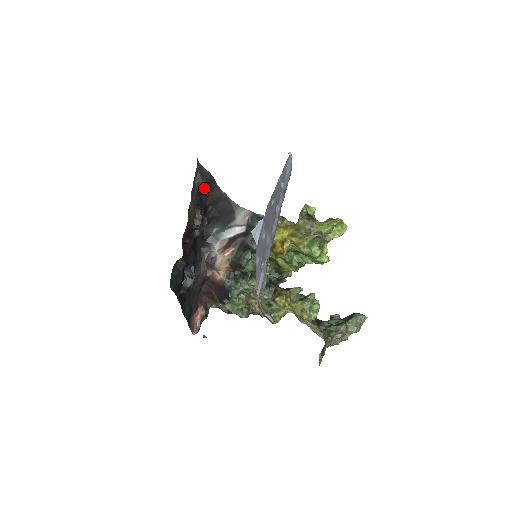
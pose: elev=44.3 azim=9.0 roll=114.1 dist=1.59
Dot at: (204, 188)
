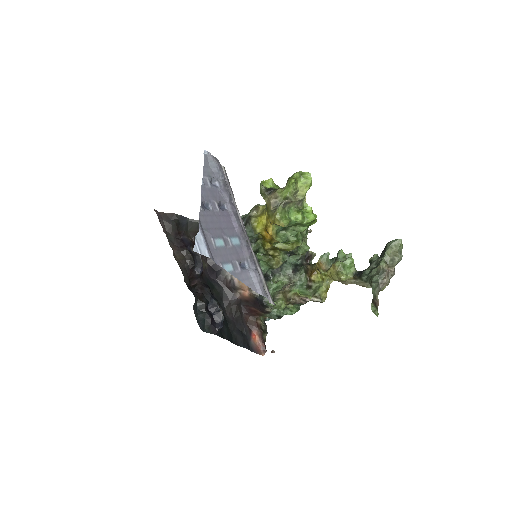
Dot at: (178, 229)
